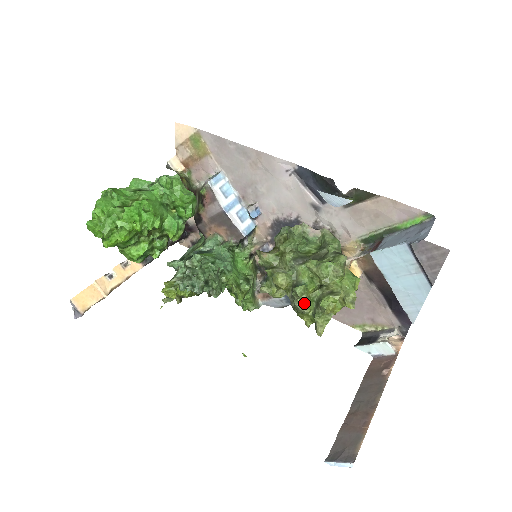
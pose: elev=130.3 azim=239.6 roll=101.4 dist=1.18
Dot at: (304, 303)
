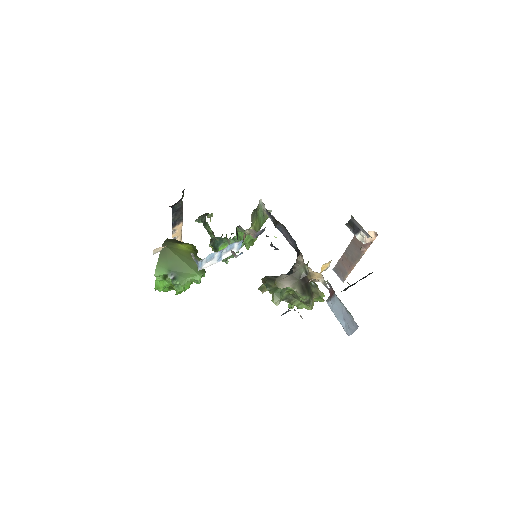
Dot at: occluded
